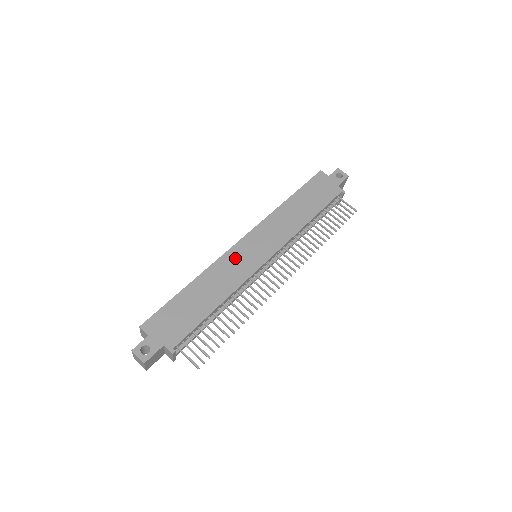
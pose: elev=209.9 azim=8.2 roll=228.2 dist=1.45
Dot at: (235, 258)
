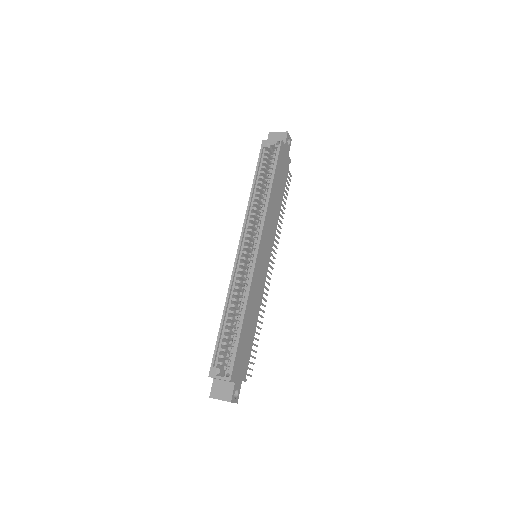
Dot at: (258, 274)
